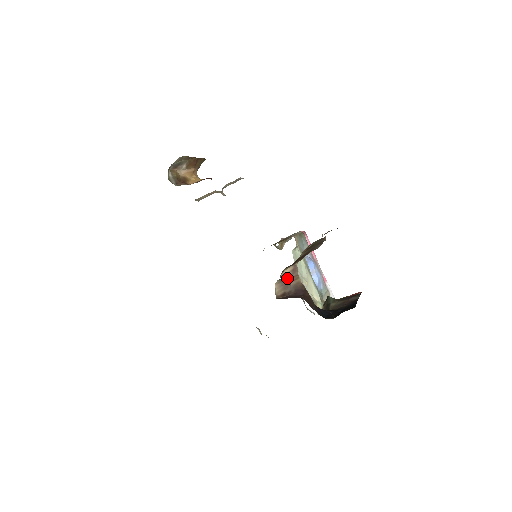
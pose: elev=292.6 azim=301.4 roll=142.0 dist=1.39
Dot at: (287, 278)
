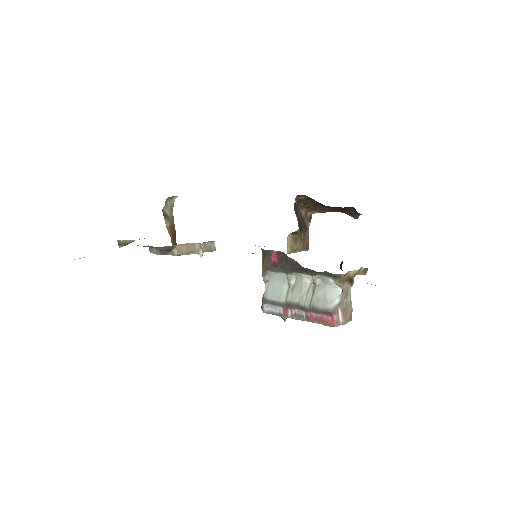
Dot at: occluded
